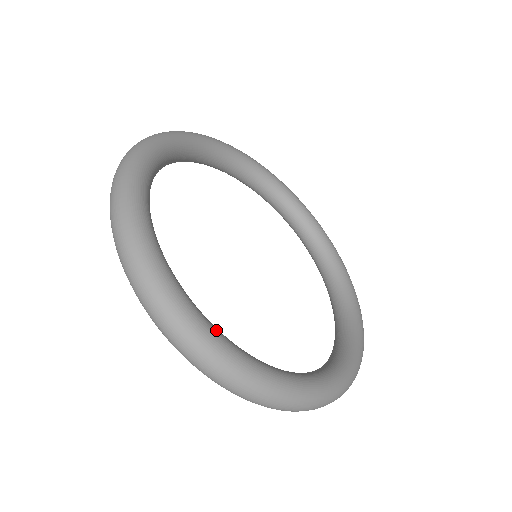
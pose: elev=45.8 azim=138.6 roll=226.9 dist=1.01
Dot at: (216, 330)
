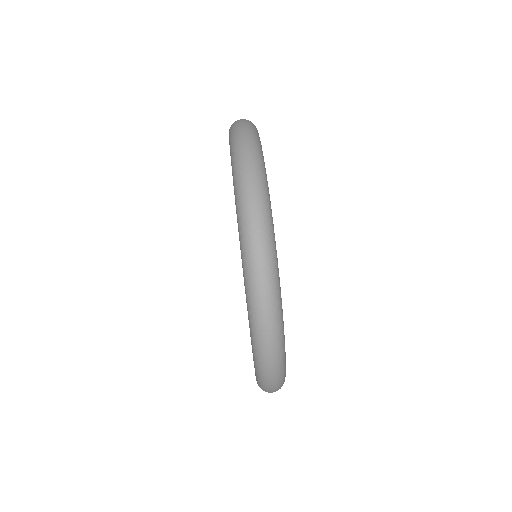
Dot at: occluded
